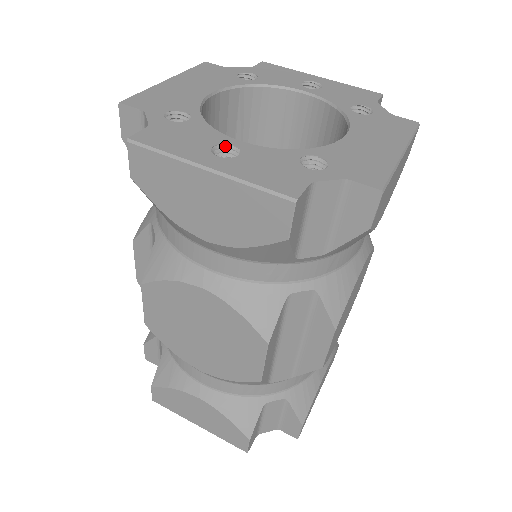
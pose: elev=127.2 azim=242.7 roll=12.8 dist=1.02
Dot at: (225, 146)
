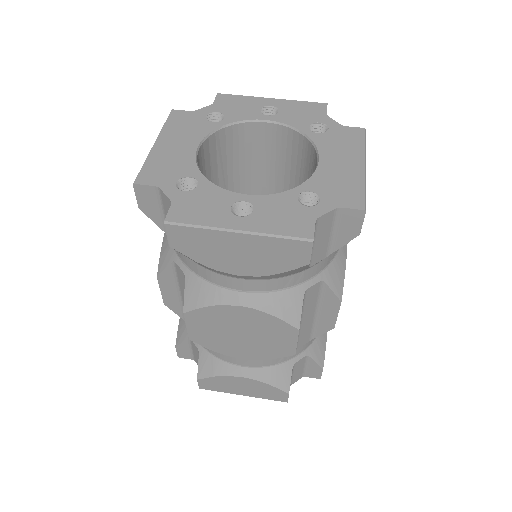
Dot at: (238, 203)
